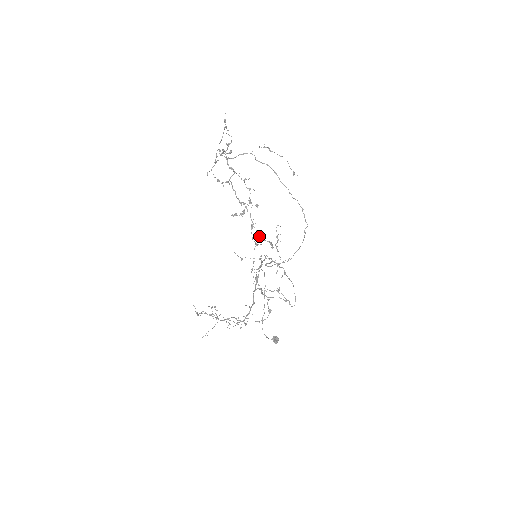
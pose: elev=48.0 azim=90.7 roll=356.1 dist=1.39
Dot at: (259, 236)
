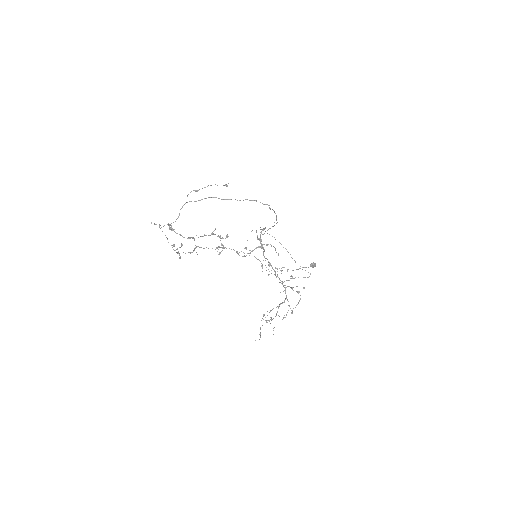
Dot at: occluded
